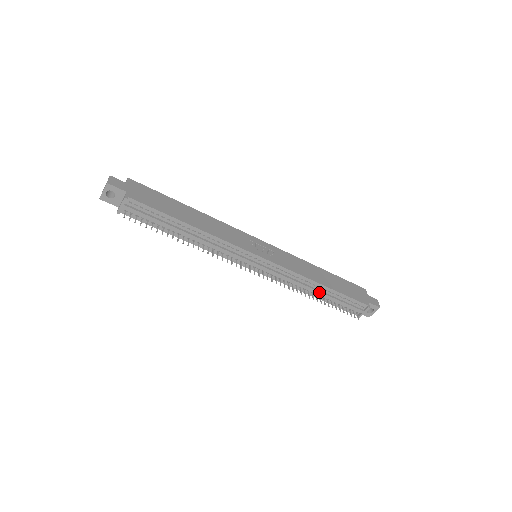
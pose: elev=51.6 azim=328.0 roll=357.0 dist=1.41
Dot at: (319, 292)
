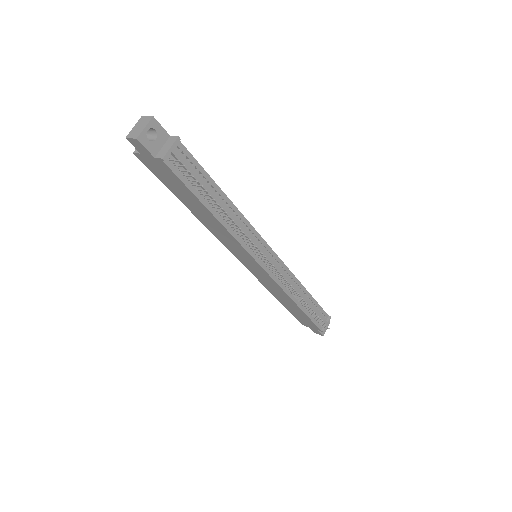
Dot at: (305, 298)
